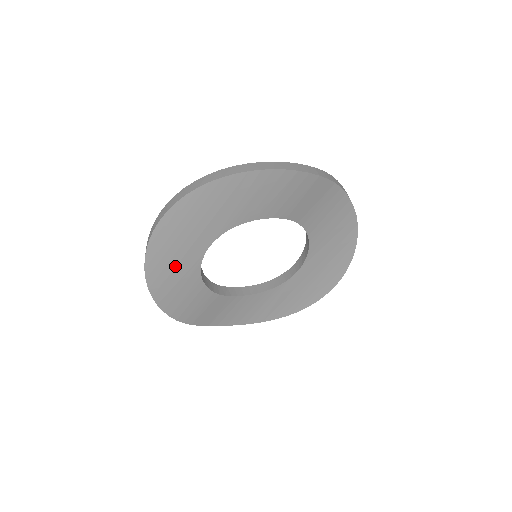
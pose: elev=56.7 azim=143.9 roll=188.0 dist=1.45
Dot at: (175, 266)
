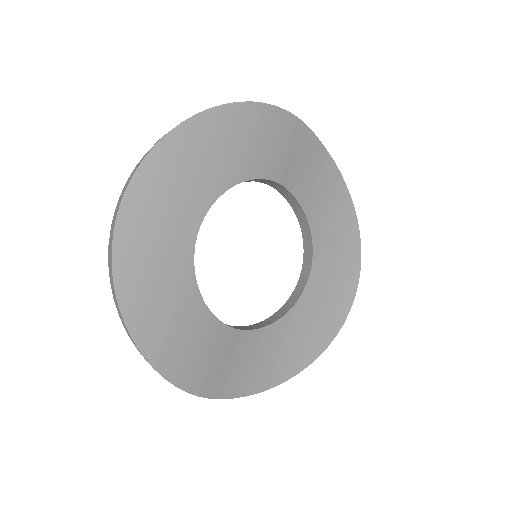
Dot at: (158, 271)
